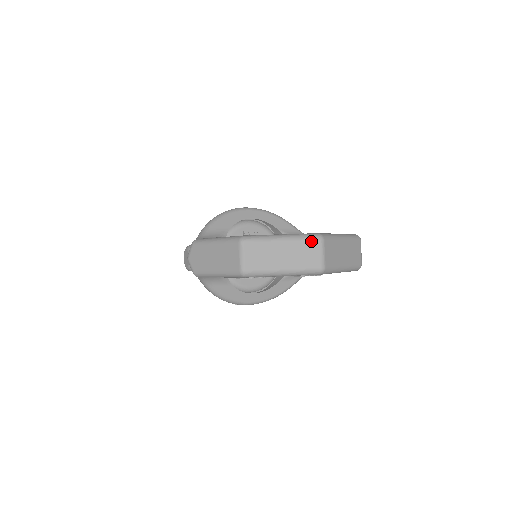
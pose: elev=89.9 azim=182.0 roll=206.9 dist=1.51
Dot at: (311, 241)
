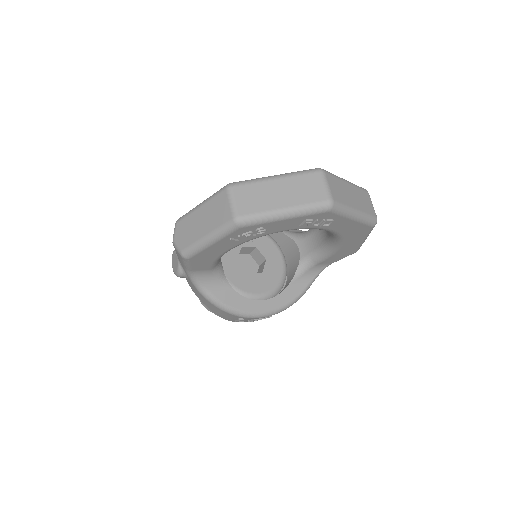
Dot at: (310, 174)
